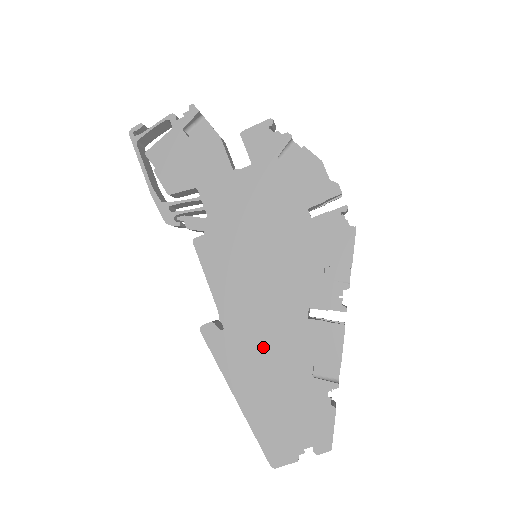
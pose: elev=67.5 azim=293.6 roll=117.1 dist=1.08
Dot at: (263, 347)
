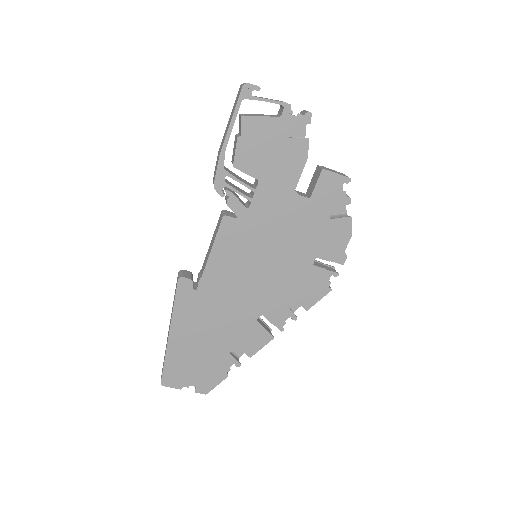
Dot at: (214, 318)
